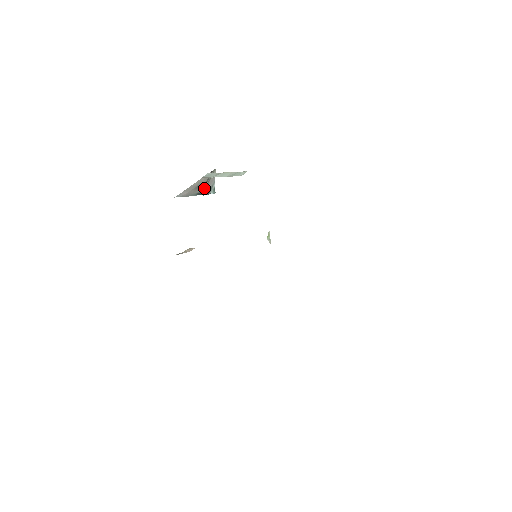
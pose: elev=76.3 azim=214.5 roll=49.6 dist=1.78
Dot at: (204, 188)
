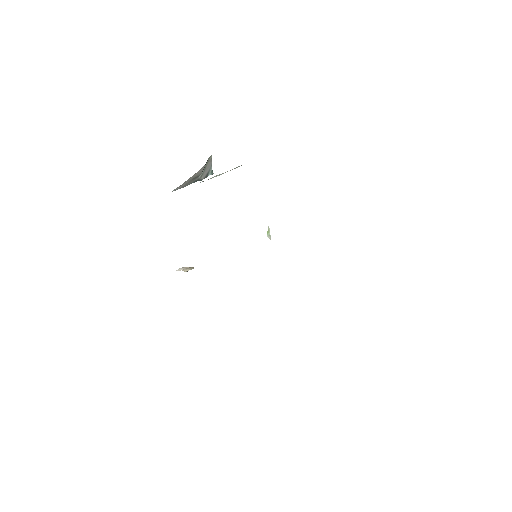
Dot at: (201, 176)
